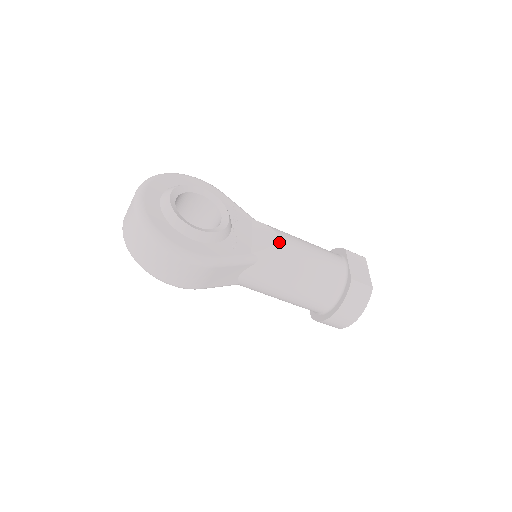
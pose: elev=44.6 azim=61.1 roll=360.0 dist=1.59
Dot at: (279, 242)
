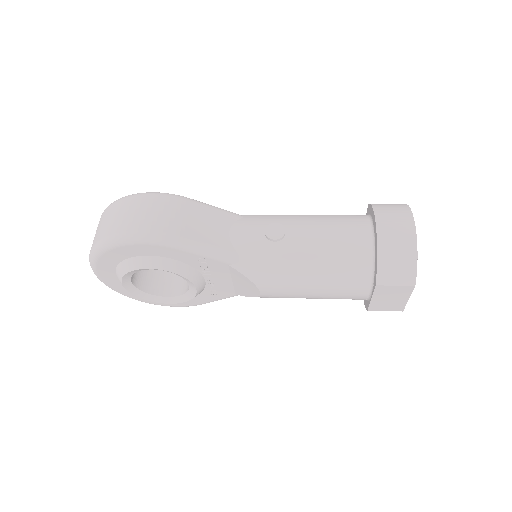
Dot at: (263, 296)
